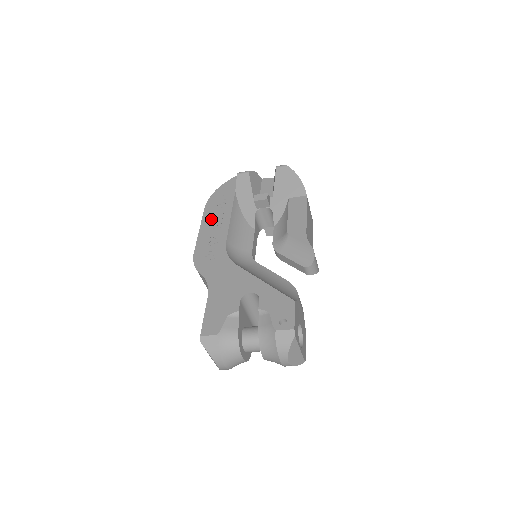
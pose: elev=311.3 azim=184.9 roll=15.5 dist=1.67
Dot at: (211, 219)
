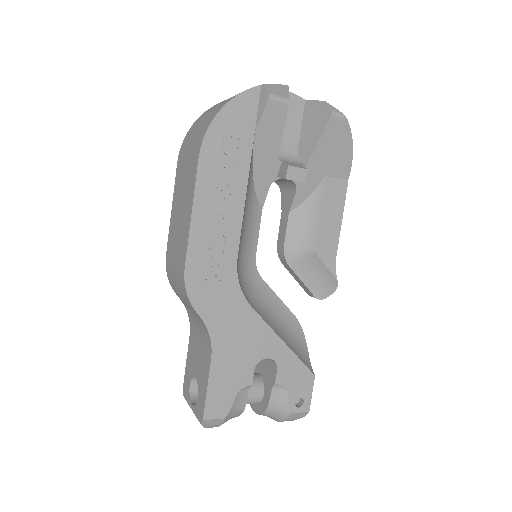
Dot at: (212, 193)
